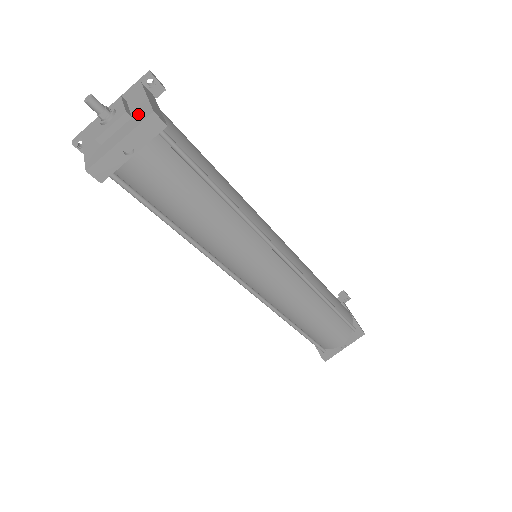
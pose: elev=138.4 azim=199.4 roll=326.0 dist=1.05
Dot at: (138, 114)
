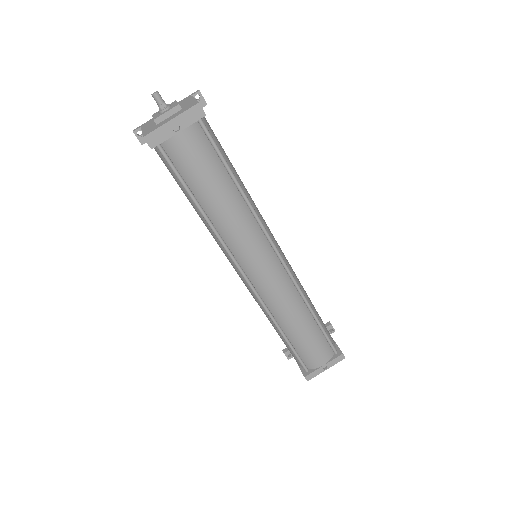
Dot at: (187, 106)
